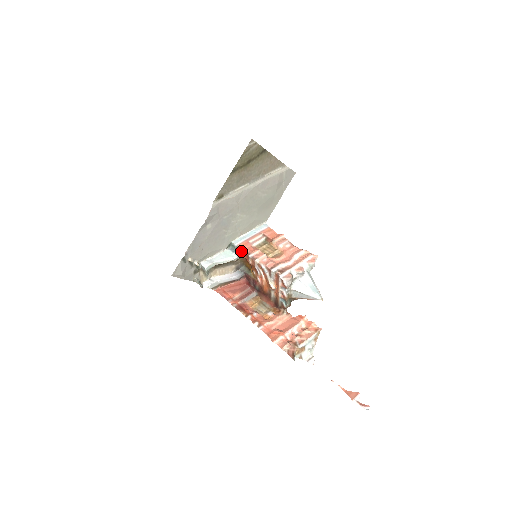
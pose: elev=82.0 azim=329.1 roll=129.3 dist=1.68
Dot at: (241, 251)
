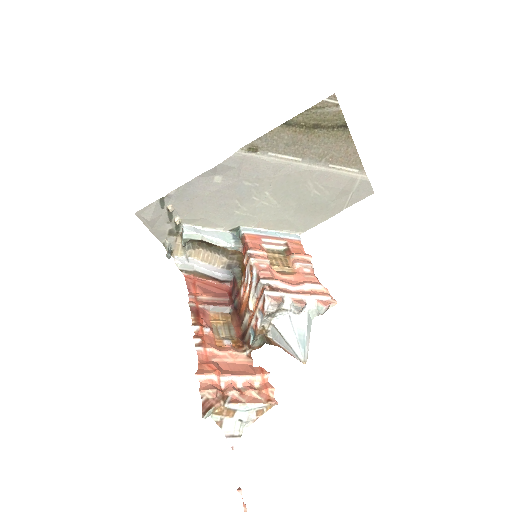
Dot at: (243, 242)
